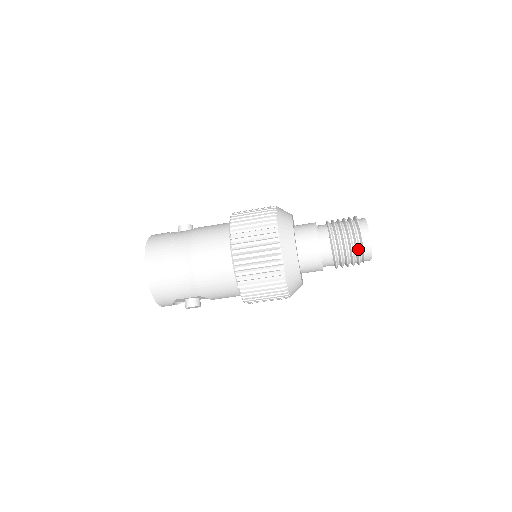
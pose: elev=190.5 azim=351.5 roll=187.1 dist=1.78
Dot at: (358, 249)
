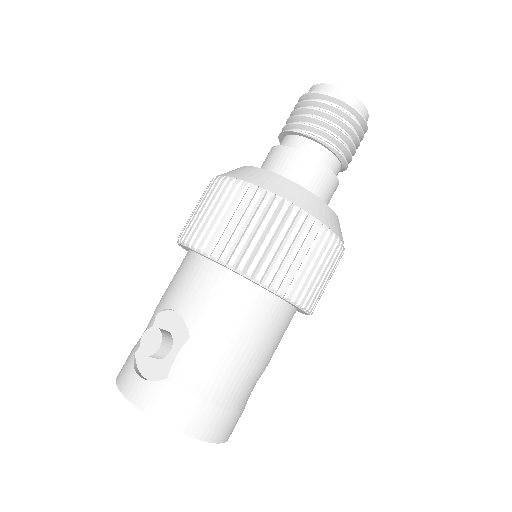
Dot at: occluded
